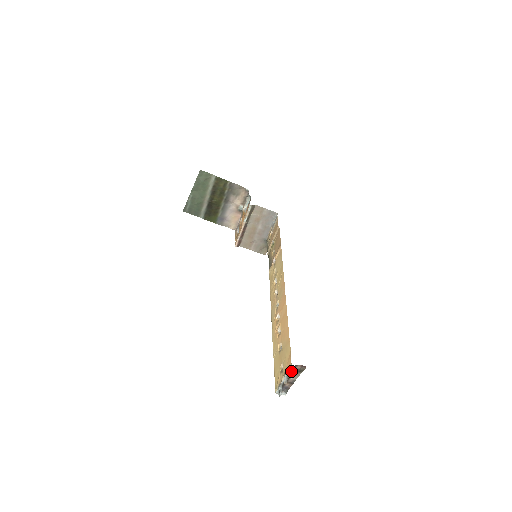
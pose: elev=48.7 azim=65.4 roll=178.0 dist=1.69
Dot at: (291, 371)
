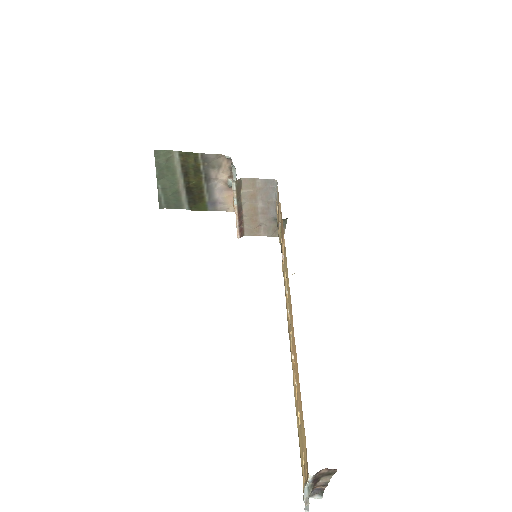
Dot at: (313, 478)
